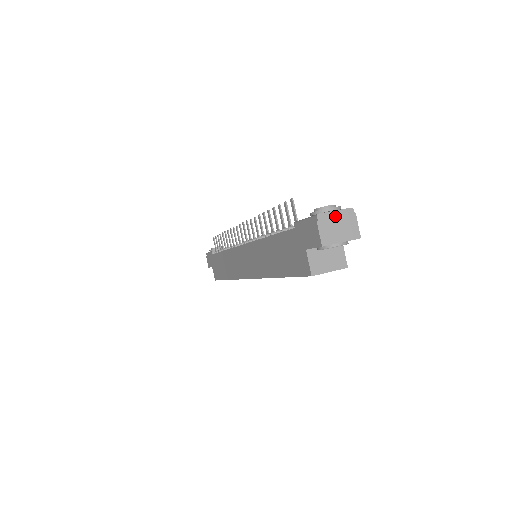
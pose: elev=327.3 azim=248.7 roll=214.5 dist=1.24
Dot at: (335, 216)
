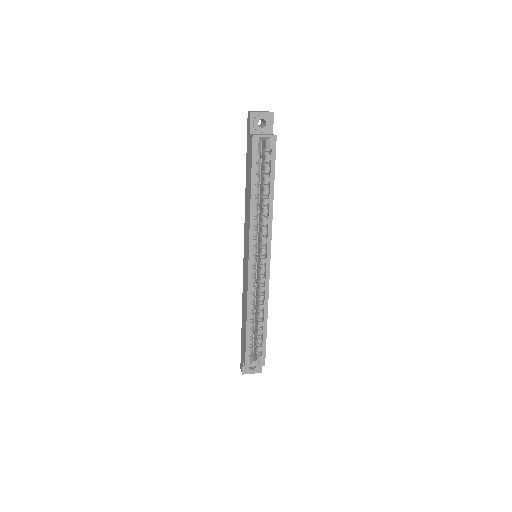
Dot at: occluded
